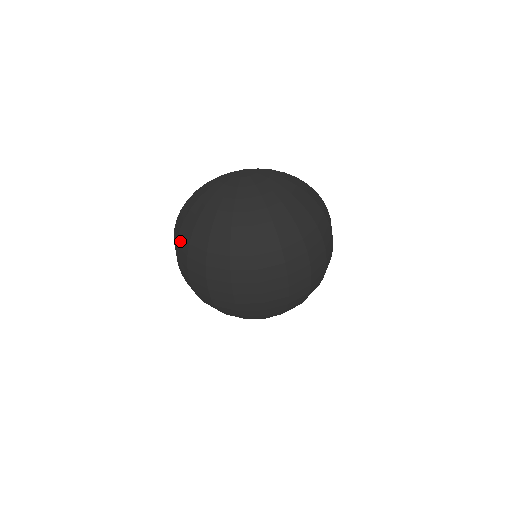
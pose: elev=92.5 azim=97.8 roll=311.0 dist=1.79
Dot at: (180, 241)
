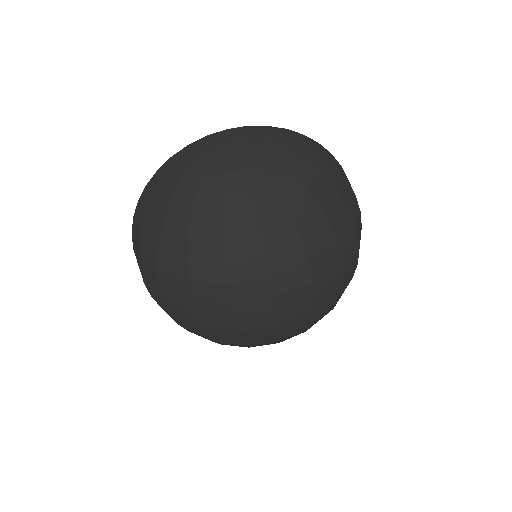
Dot at: (143, 248)
